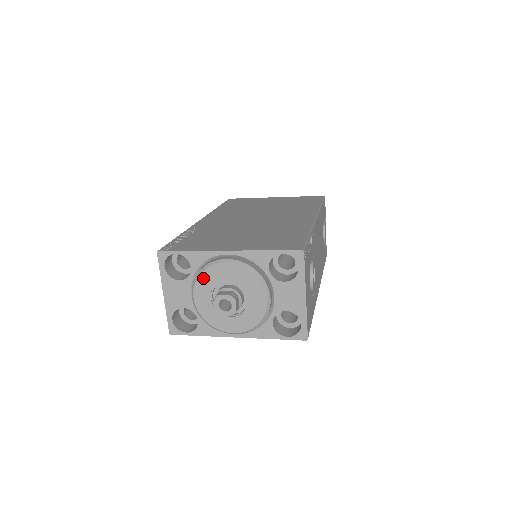
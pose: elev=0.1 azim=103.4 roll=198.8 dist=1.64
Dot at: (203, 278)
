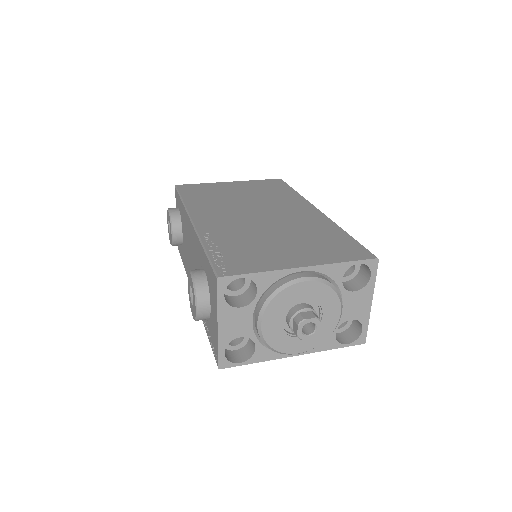
Dot at: (276, 302)
